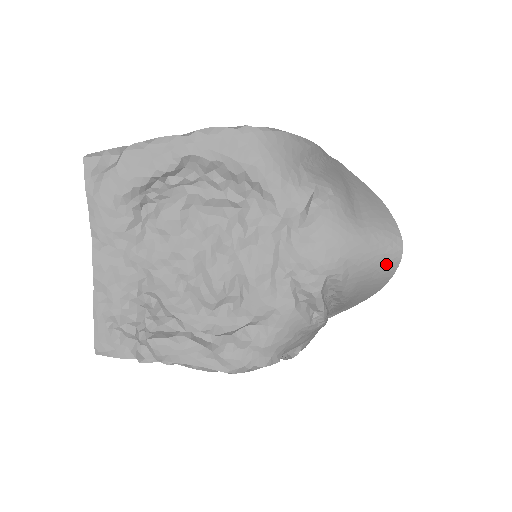
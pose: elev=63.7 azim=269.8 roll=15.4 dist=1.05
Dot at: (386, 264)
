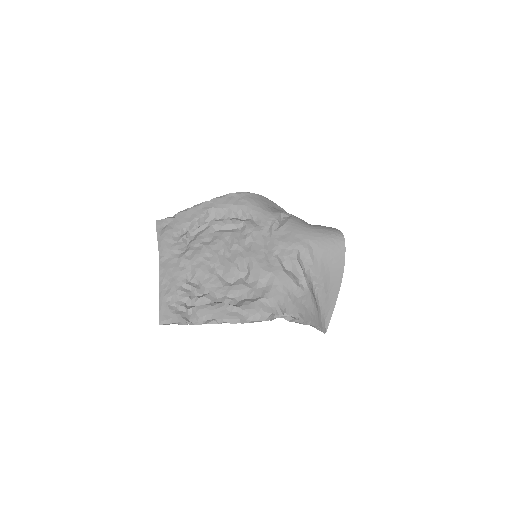
Dot at: (336, 245)
